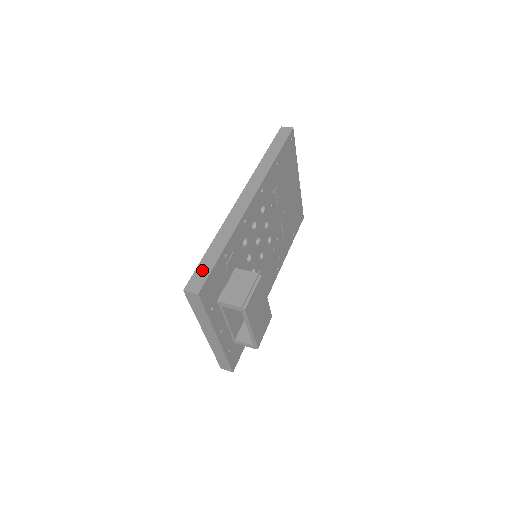
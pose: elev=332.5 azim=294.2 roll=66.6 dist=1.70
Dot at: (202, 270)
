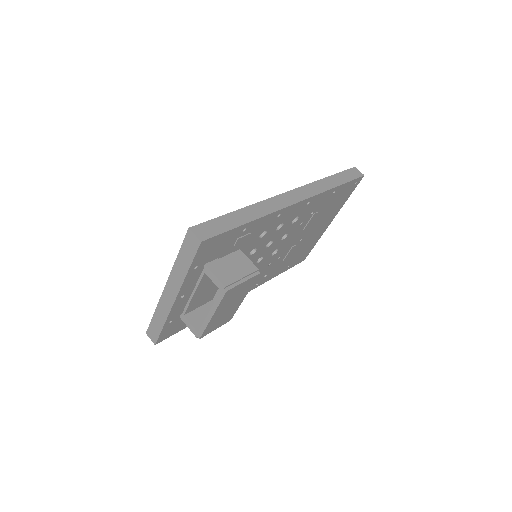
Dot at: (218, 224)
